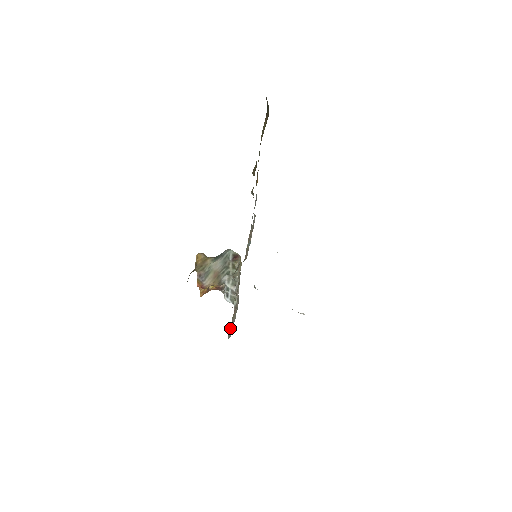
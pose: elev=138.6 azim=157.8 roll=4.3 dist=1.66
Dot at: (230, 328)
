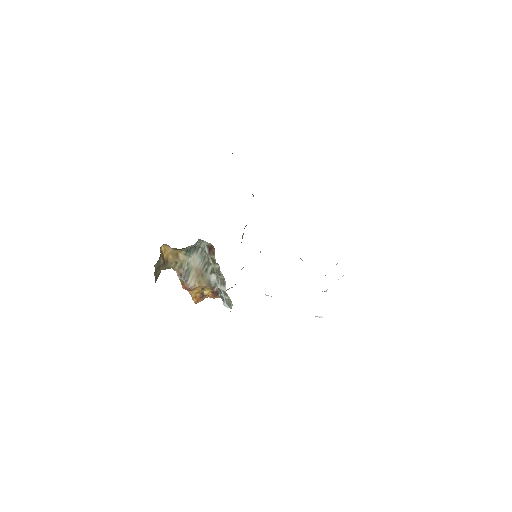
Dot at: occluded
